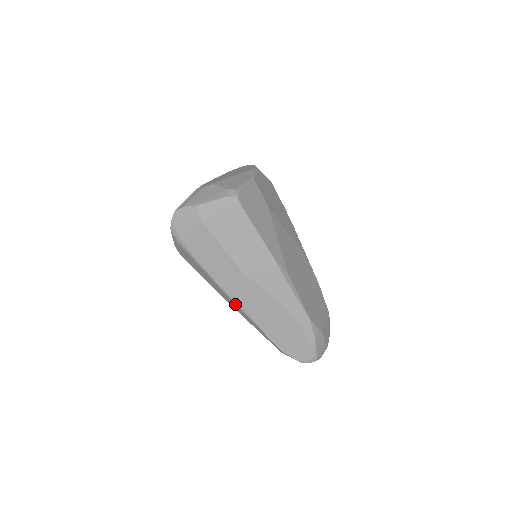
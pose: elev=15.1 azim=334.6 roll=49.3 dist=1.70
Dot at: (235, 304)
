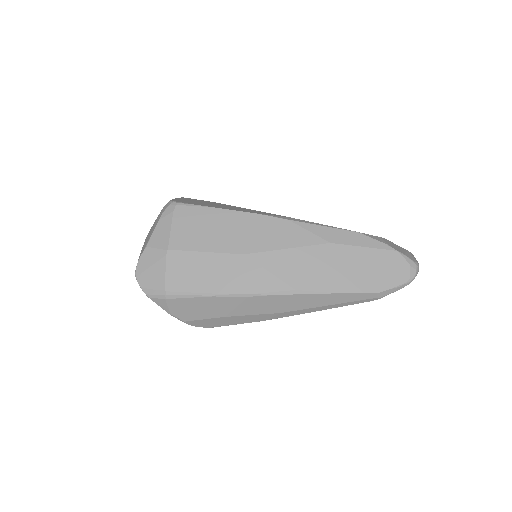
Dot at: (279, 297)
